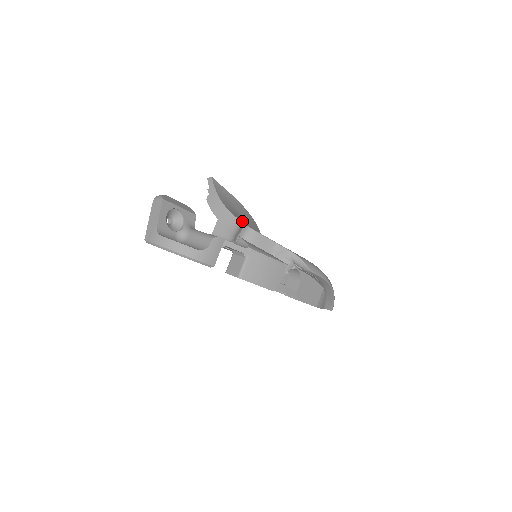
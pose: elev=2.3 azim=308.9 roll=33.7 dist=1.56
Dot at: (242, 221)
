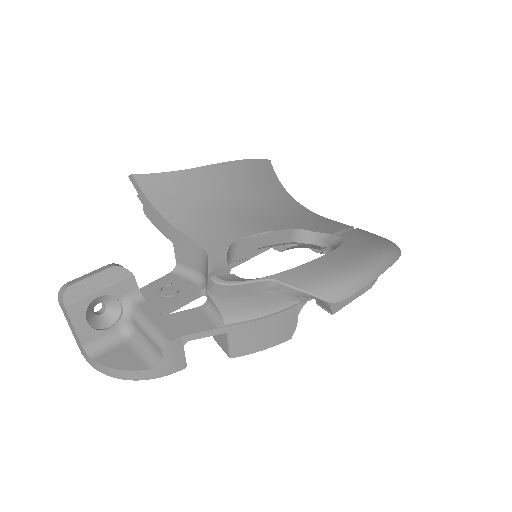
Dot at: (210, 229)
